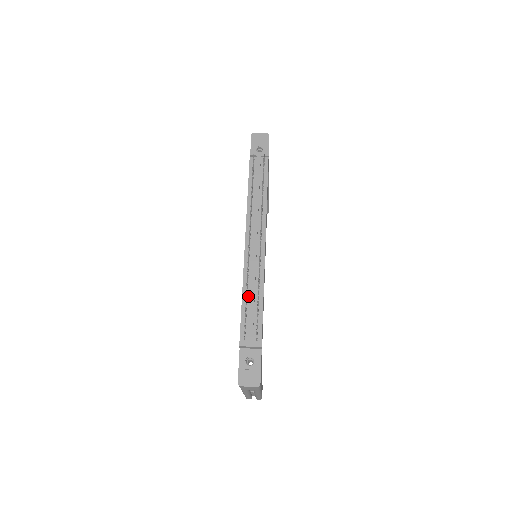
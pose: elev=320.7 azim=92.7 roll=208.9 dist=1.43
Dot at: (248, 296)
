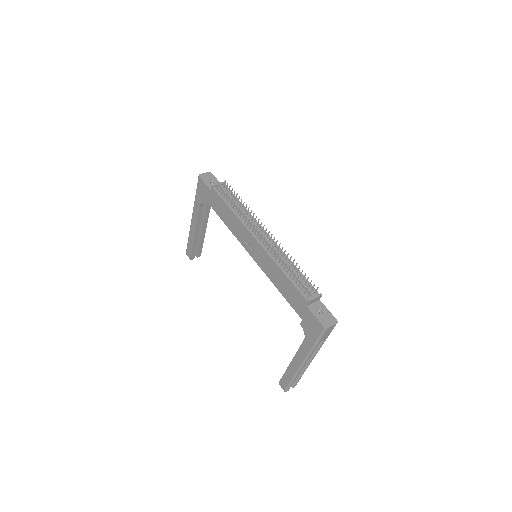
Dot at: (287, 270)
